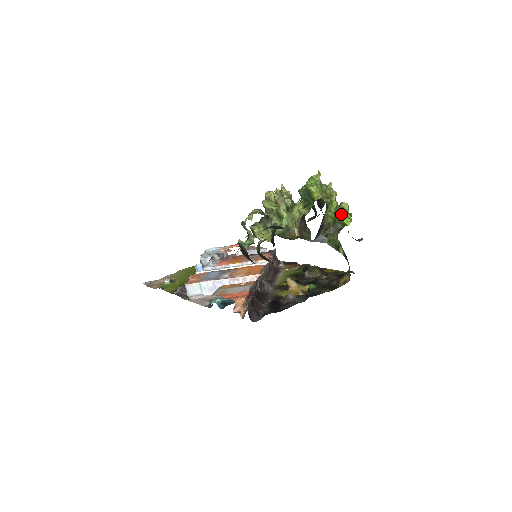
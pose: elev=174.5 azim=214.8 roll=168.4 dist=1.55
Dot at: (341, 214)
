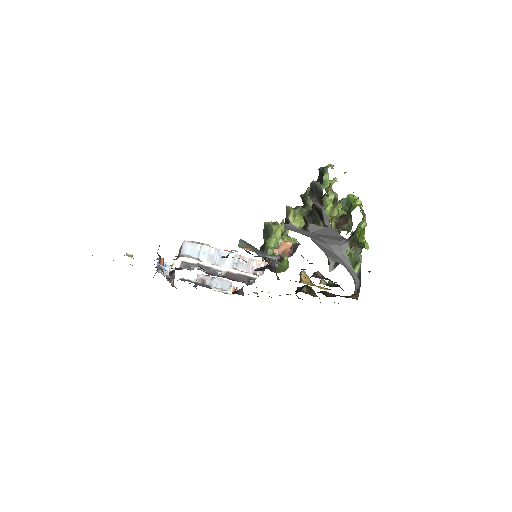
Dot at: (362, 239)
